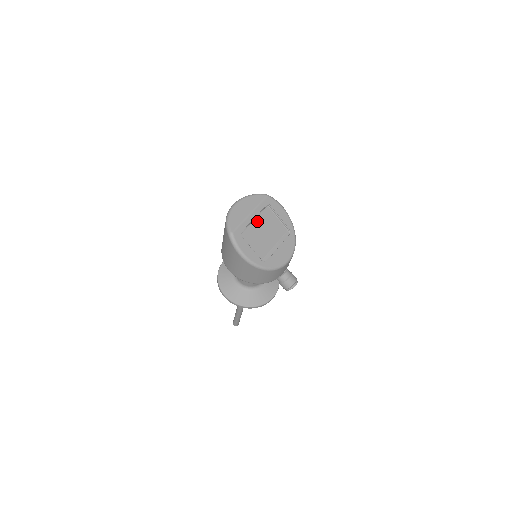
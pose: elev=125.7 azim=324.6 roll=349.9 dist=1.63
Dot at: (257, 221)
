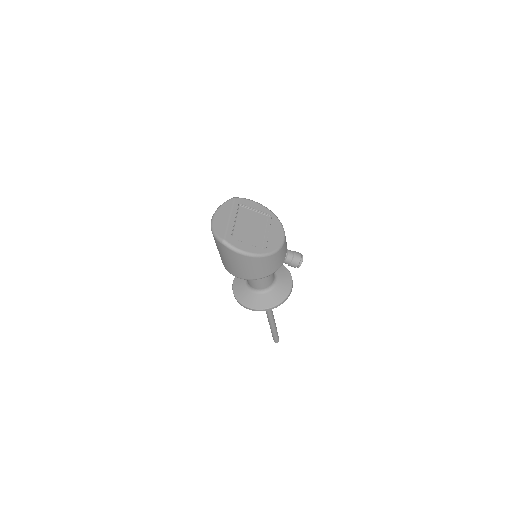
Dot at: (239, 221)
